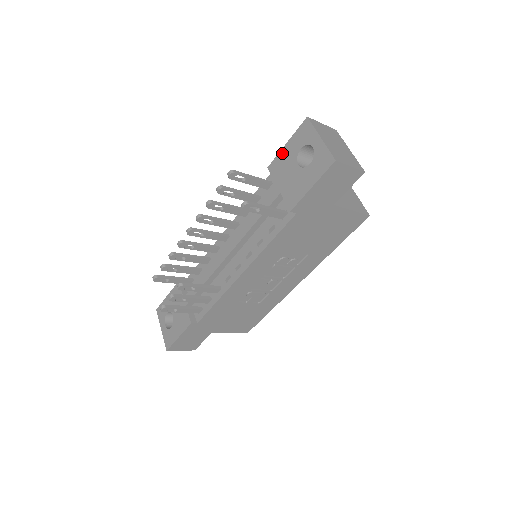
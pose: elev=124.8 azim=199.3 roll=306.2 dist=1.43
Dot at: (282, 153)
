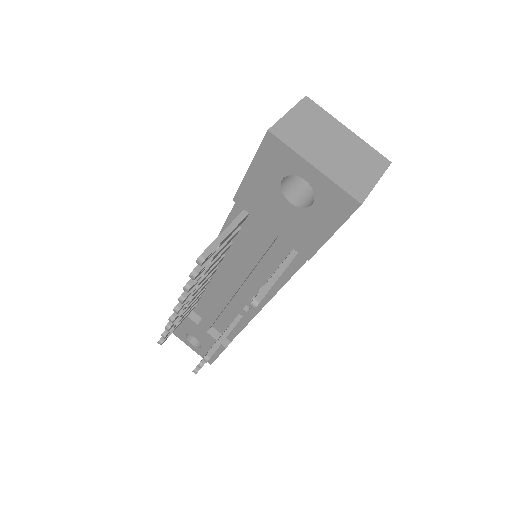
Dot at: (248, 183)
